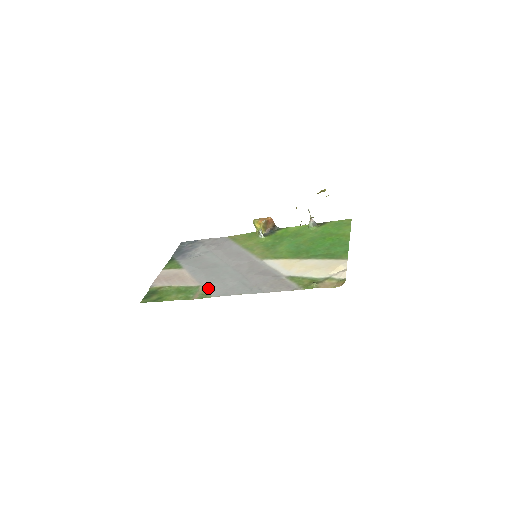
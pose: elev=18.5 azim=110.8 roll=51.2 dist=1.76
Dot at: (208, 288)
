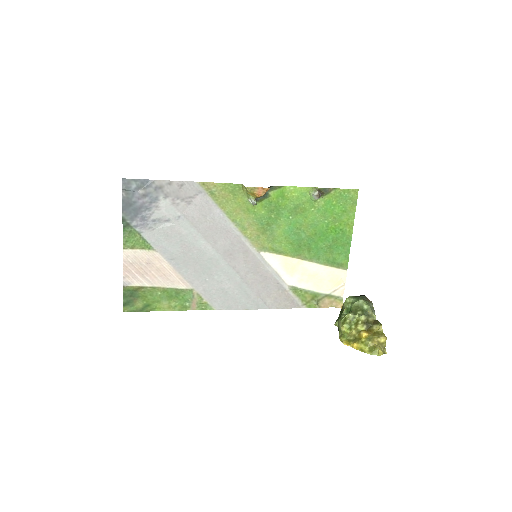
Dot at: (205, 296)
